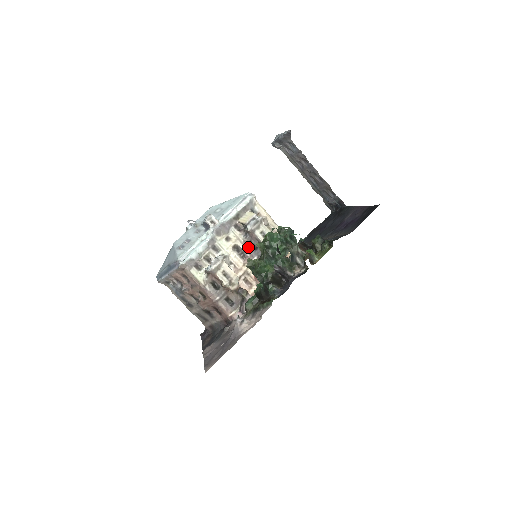
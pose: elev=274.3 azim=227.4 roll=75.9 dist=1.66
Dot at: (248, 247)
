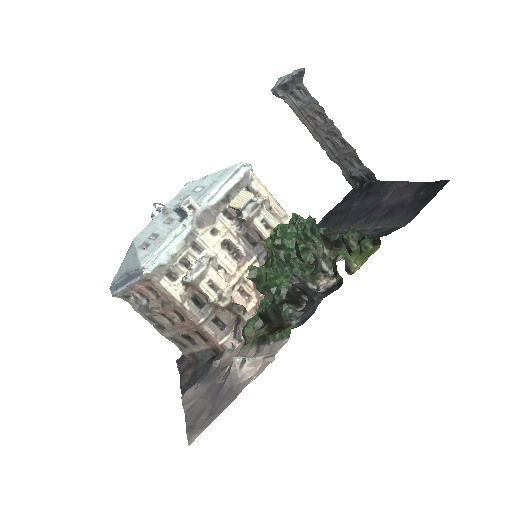
Dot at: (243, 242)
